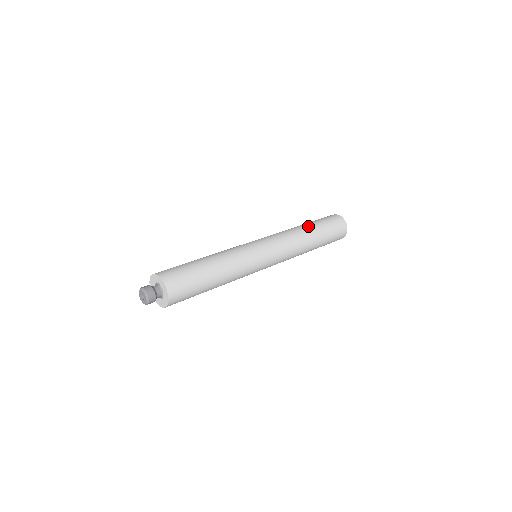
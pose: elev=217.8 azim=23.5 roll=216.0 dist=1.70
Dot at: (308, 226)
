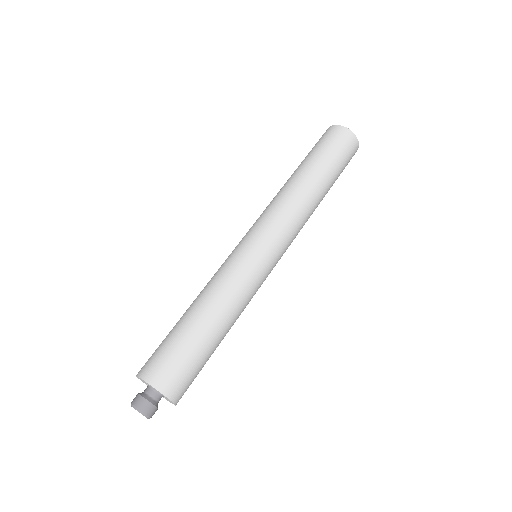
Dot at: (306, 172)
